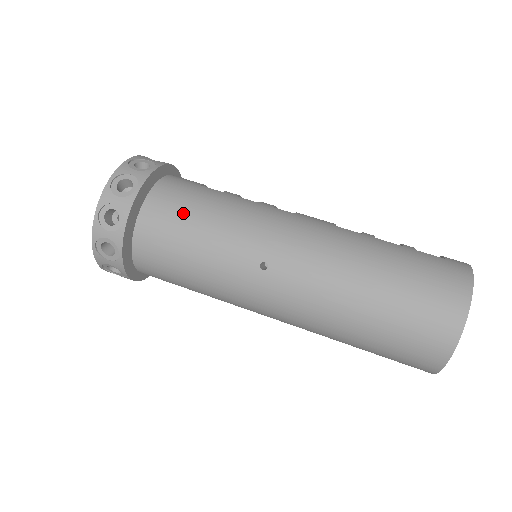
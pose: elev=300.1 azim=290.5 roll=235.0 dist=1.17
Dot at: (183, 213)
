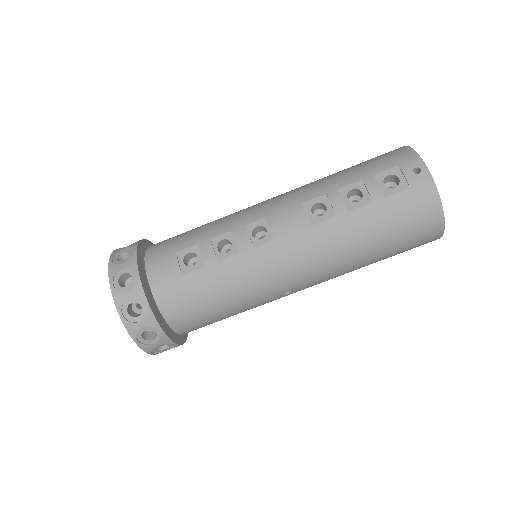
Dot at: (204, 312)
